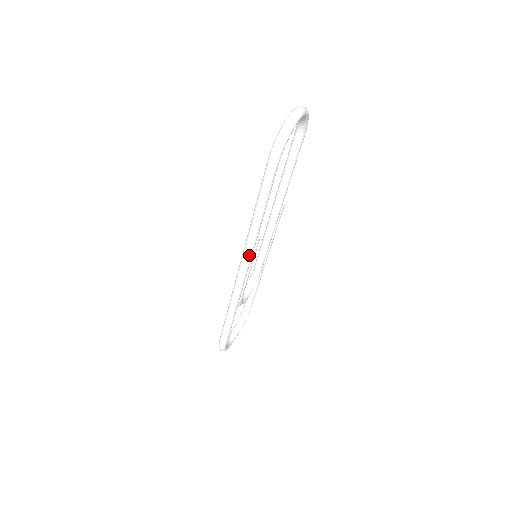
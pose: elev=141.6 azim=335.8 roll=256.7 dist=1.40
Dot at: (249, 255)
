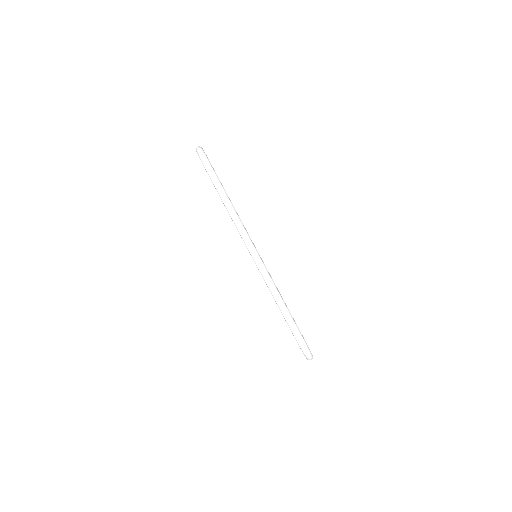
Dot at: (243, 229)
